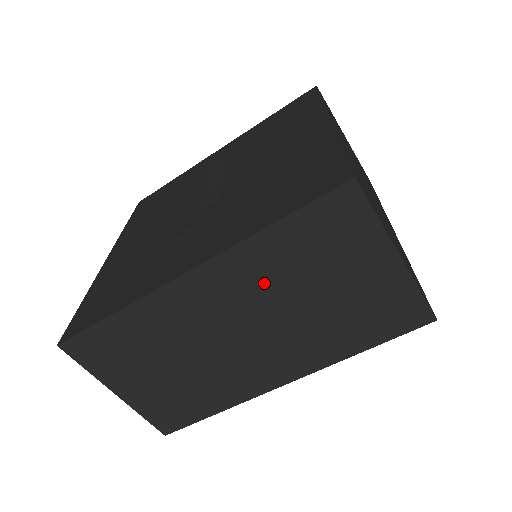
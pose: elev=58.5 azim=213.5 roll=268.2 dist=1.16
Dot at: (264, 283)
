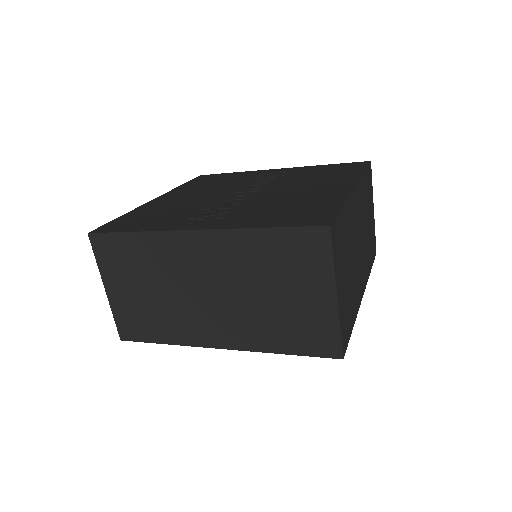
Dot at: (240, 265)
